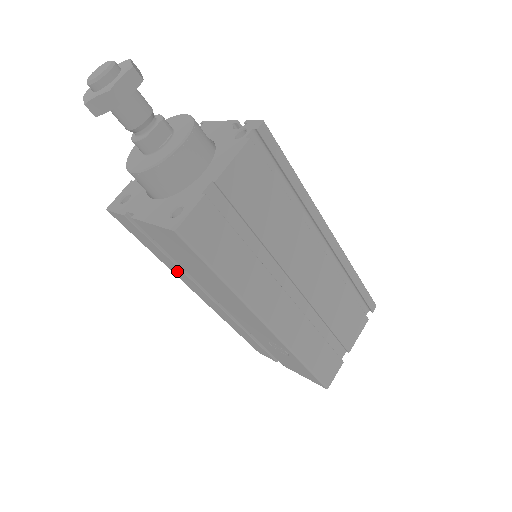
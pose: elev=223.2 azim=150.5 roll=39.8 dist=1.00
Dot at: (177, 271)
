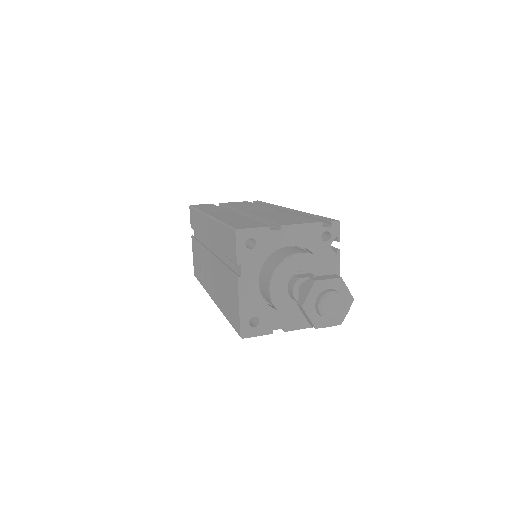
Dot at: (217, 236)
